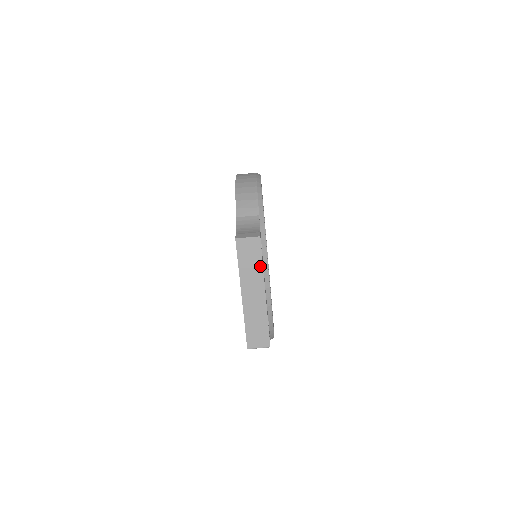
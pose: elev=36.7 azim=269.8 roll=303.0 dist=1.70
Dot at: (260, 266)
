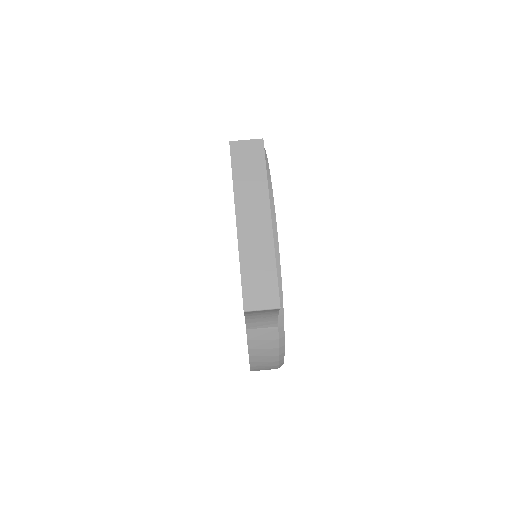
Dot at: (263, 179)
